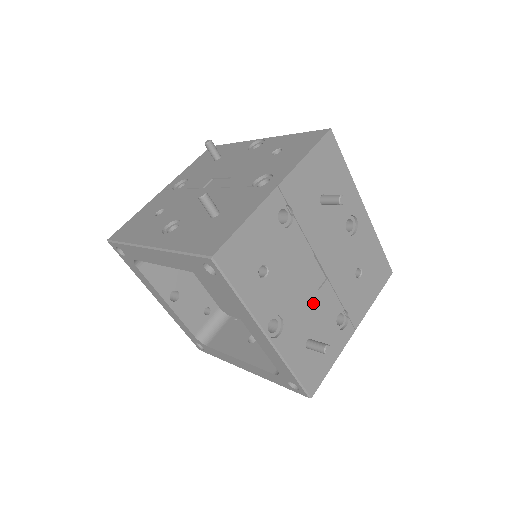
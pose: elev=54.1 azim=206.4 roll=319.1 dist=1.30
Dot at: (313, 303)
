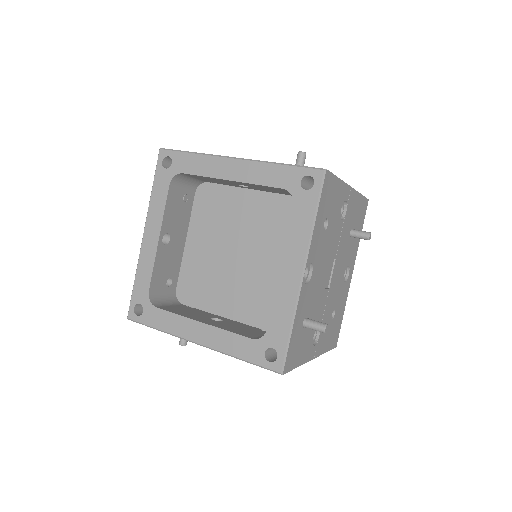
Dot at: (320, 293)
